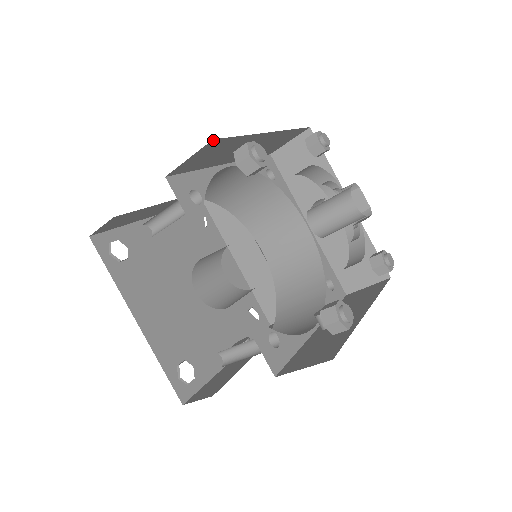
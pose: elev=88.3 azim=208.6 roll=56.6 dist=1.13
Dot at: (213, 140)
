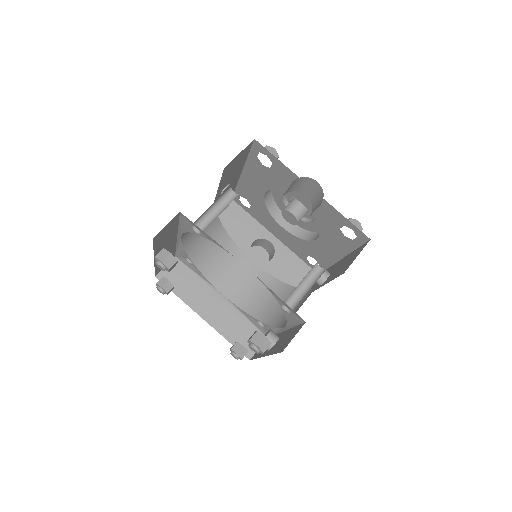
Dot at: (253, 141)
